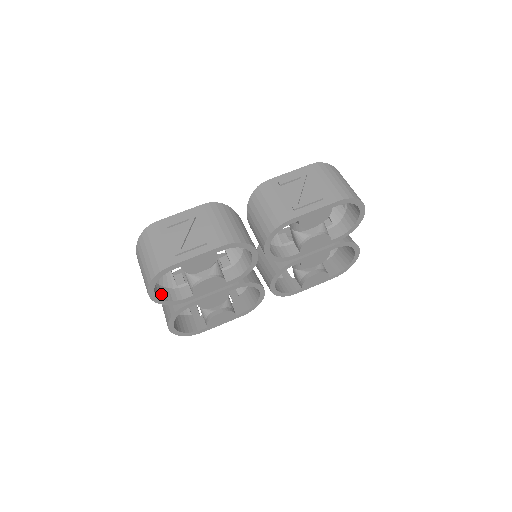
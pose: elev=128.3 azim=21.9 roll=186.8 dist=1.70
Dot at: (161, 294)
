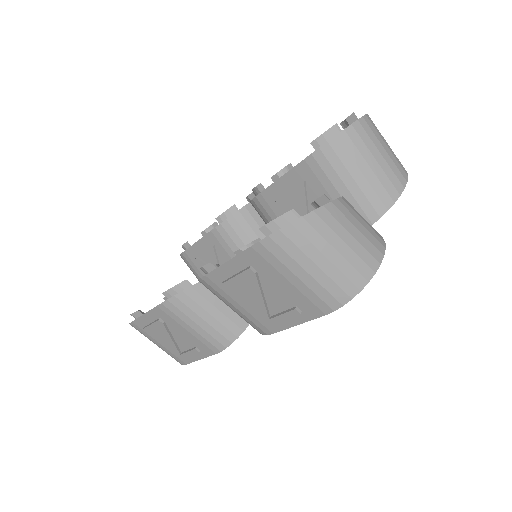
Dot at: occluded
